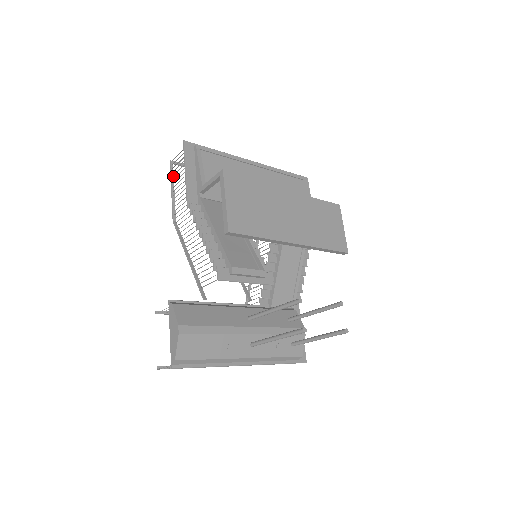
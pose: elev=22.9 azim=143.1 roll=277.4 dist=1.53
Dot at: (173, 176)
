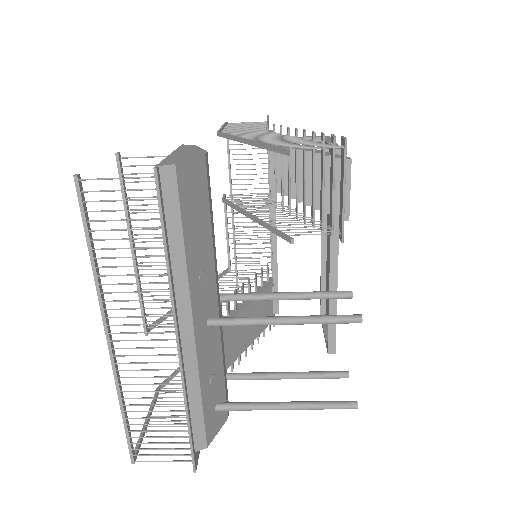
Dot at: occluded
